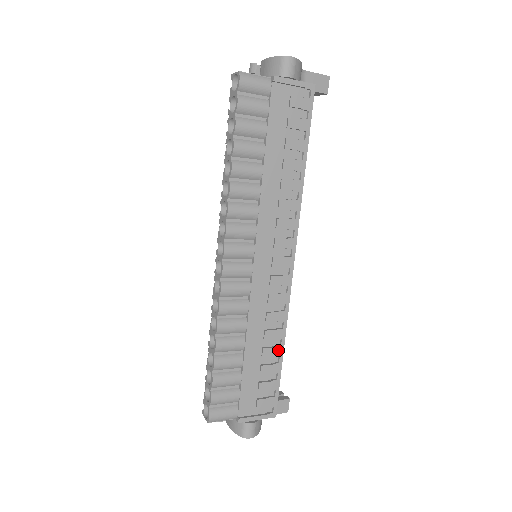
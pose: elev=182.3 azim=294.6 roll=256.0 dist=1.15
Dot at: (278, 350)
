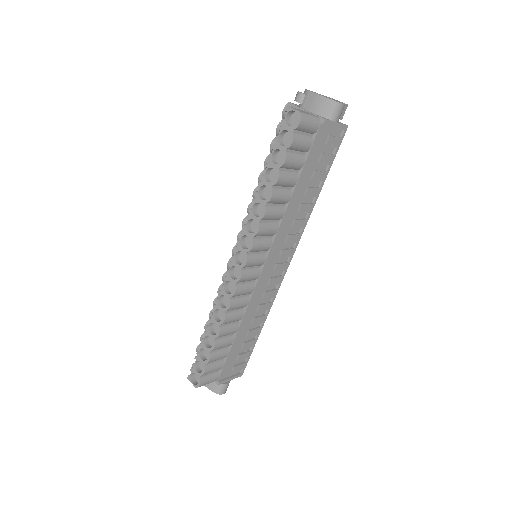
Dot at: (258, 330)
